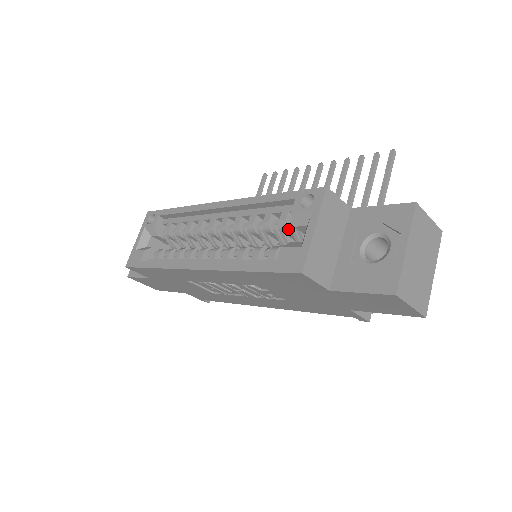
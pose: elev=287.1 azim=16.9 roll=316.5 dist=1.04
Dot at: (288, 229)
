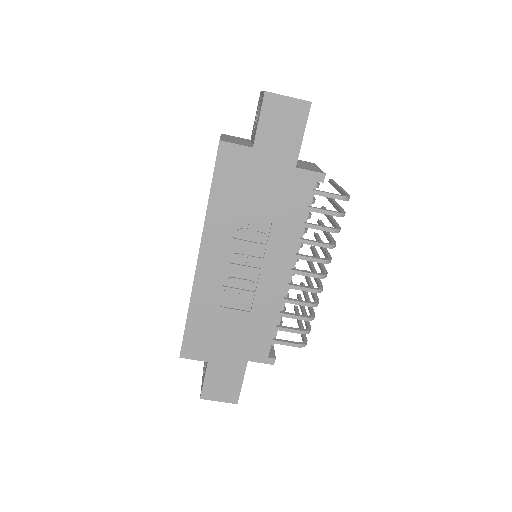
Dot at: occluded
